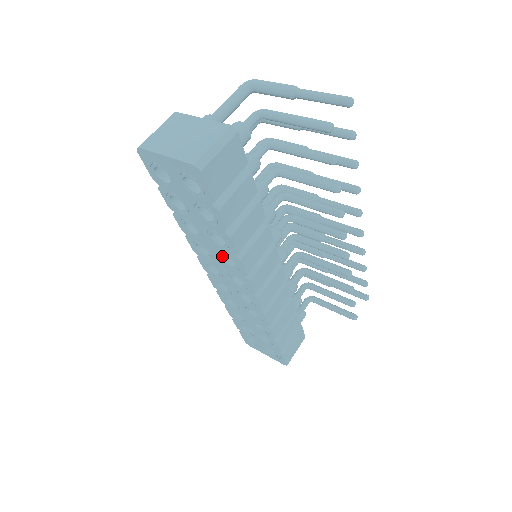
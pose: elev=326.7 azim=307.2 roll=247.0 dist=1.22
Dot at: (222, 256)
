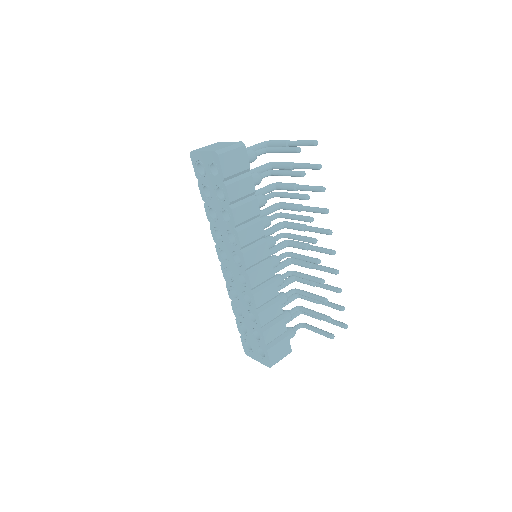
Dot at: (228, 235)
